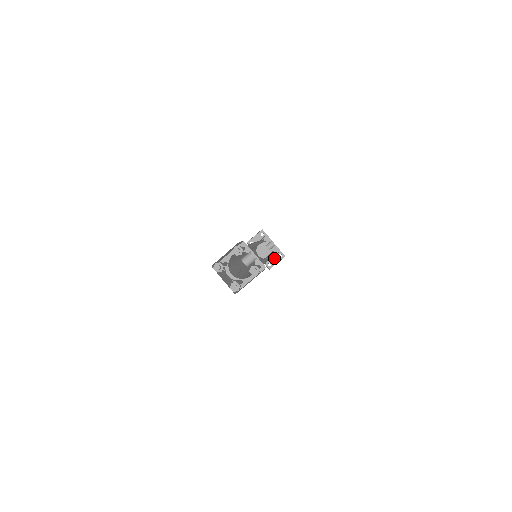
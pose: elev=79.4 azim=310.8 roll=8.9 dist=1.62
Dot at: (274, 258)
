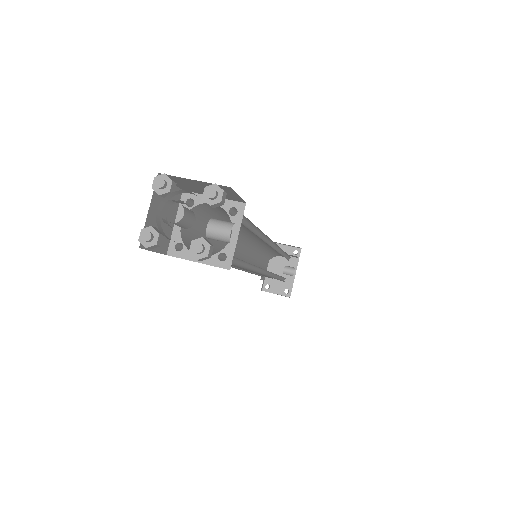
Dot at: (279, 286)
